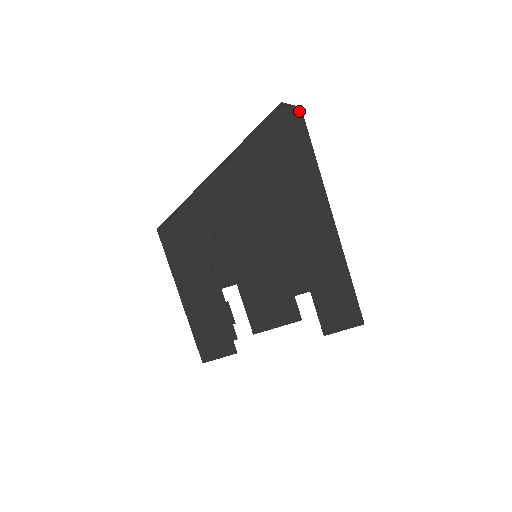
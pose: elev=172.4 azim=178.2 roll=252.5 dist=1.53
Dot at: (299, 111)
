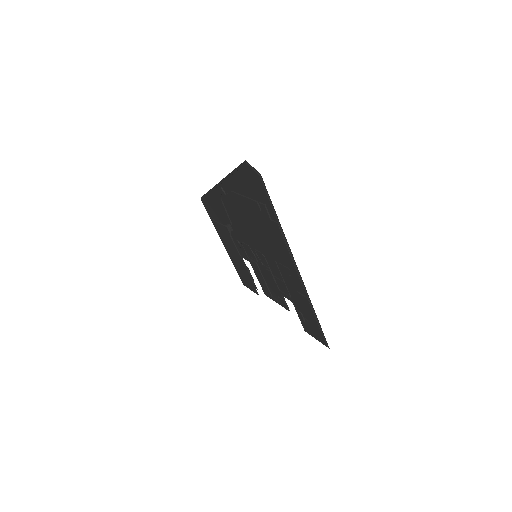
Dot at: (260, 177)
